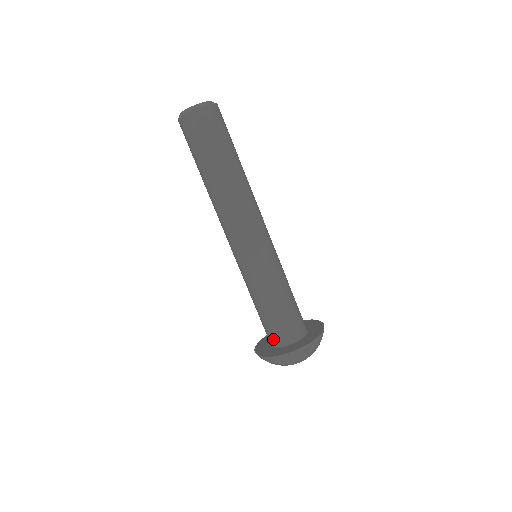
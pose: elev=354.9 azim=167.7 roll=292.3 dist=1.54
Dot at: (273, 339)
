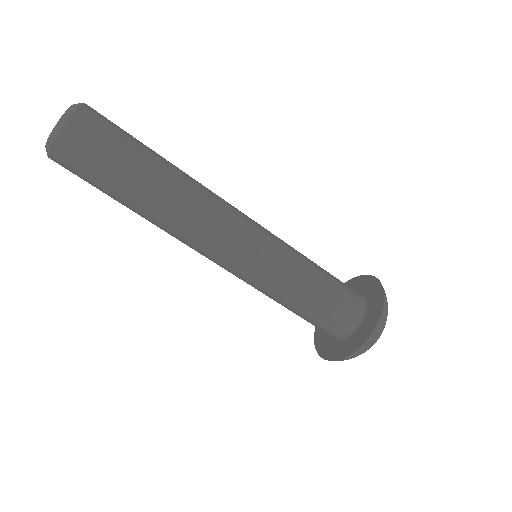
Dot at: (328, 334)
